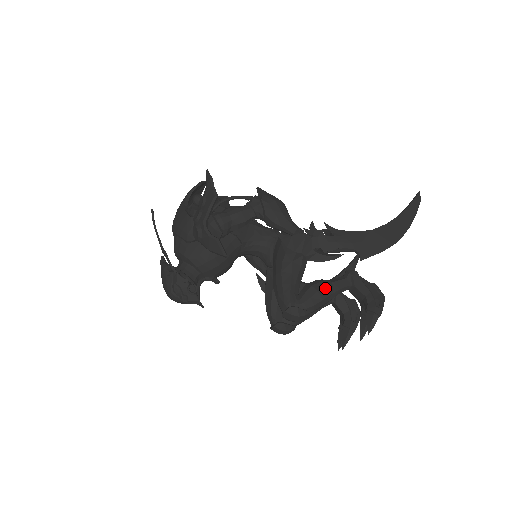
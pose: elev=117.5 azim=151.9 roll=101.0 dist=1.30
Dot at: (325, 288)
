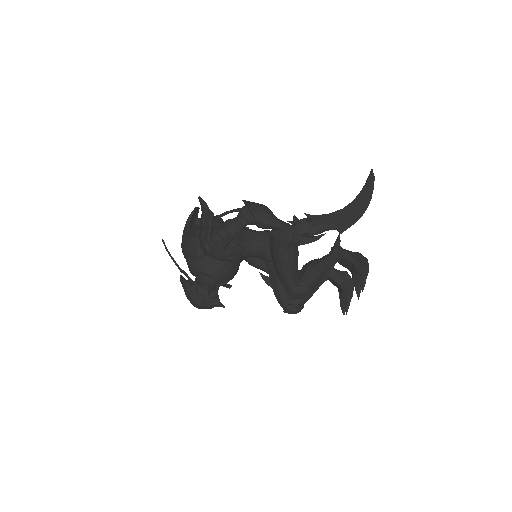
Dot at: (319, 265)
